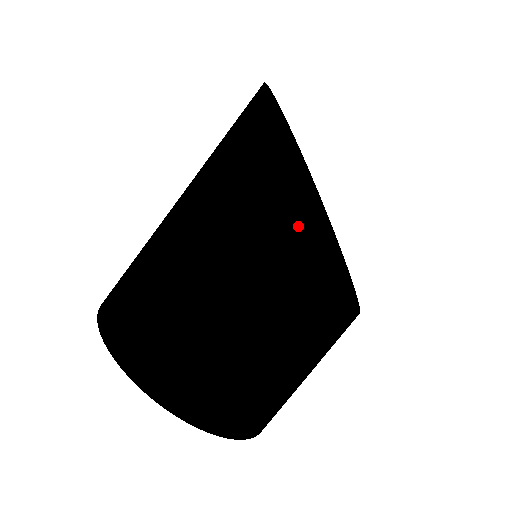
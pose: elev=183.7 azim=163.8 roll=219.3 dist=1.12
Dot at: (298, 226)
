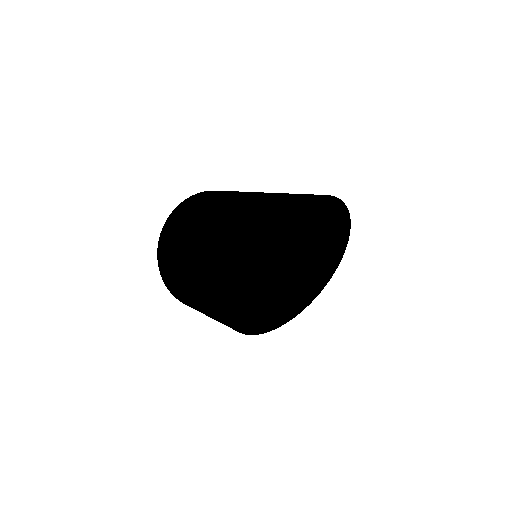
Dot at: (221, 311)
